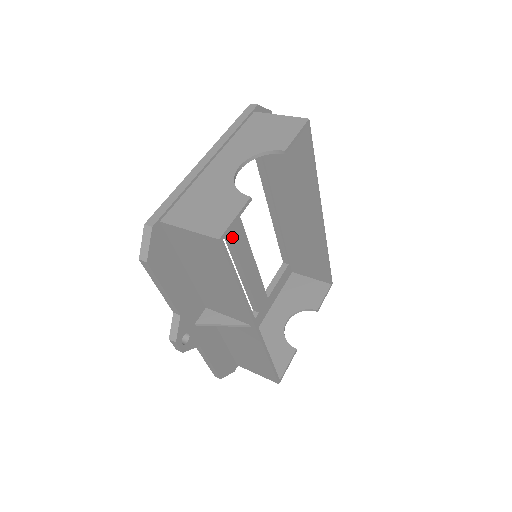
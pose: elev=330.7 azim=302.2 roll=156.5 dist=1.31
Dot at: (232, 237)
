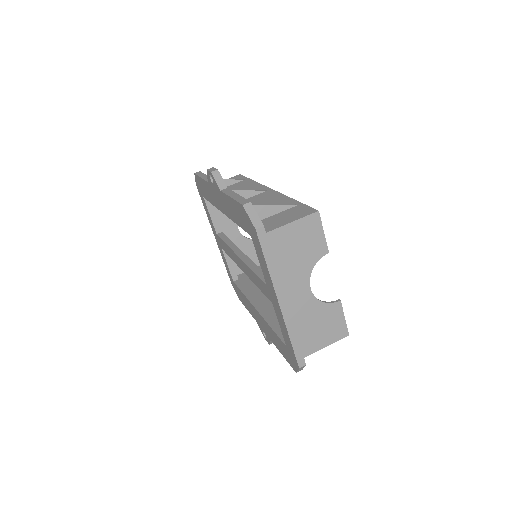
Dot at: occluded
